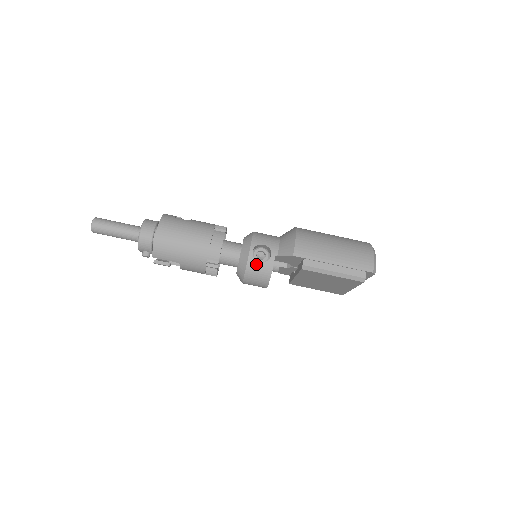
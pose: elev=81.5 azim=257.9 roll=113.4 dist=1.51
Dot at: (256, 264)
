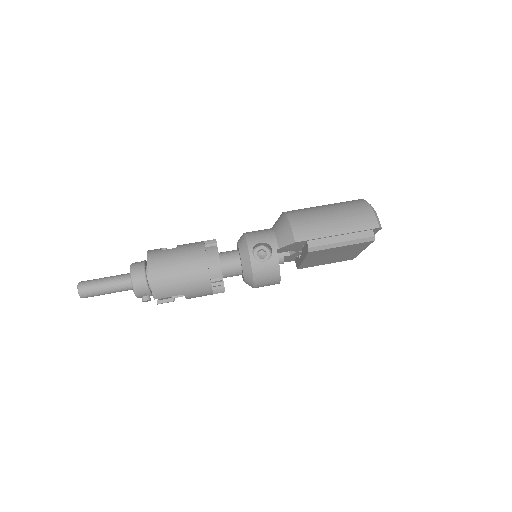
Dot at: (261, 265)
